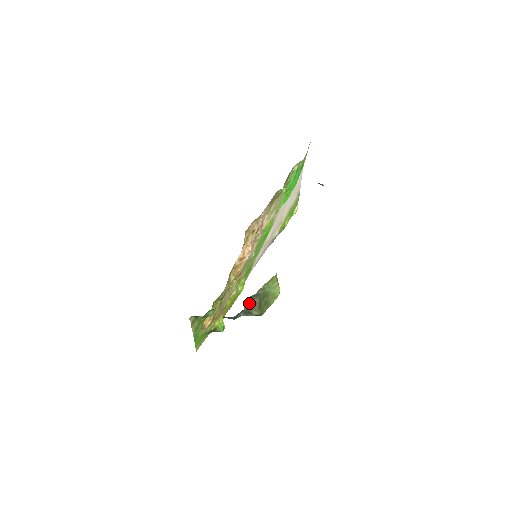
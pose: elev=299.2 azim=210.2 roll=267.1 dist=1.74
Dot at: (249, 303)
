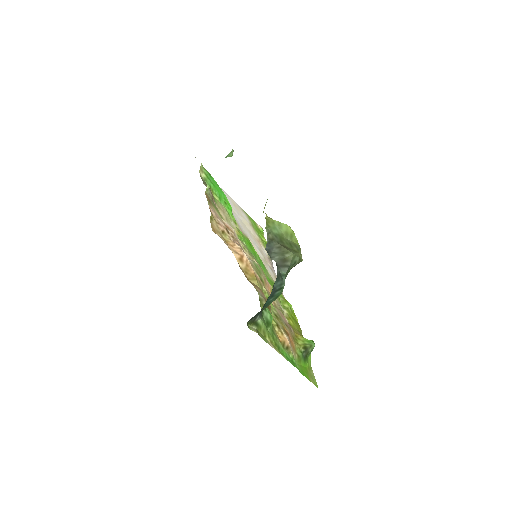
Dot at: (273, 253)
